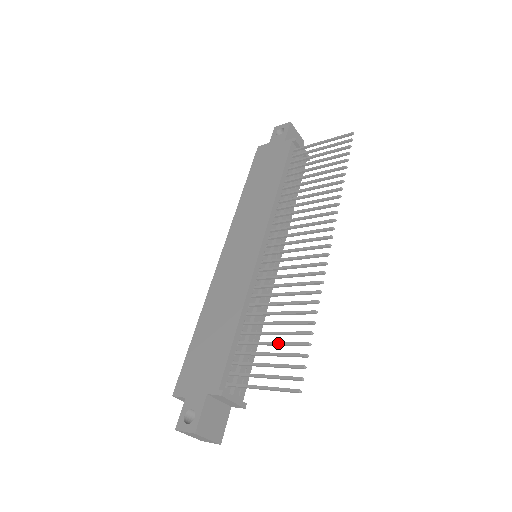
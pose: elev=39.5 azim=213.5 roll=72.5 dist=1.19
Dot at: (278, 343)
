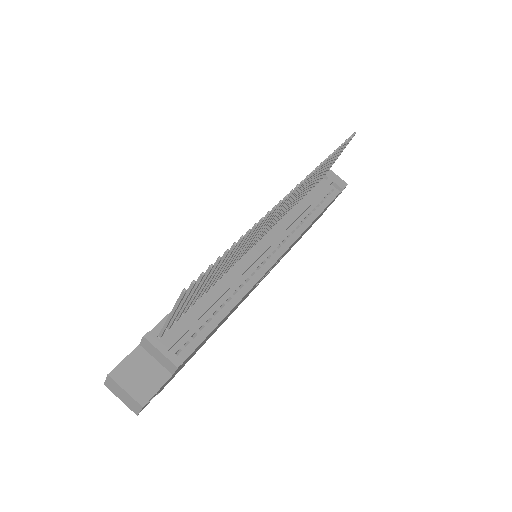
Dot at: occluded
